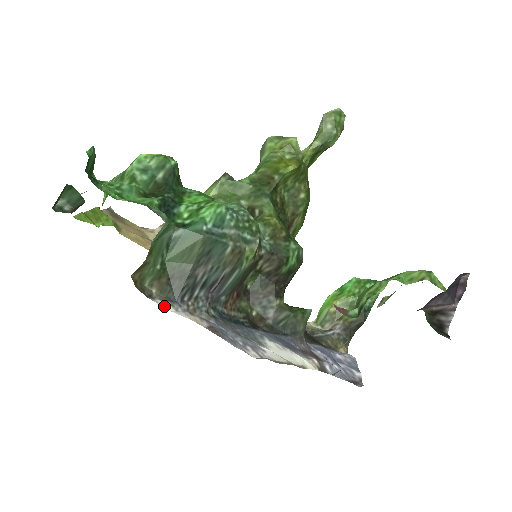
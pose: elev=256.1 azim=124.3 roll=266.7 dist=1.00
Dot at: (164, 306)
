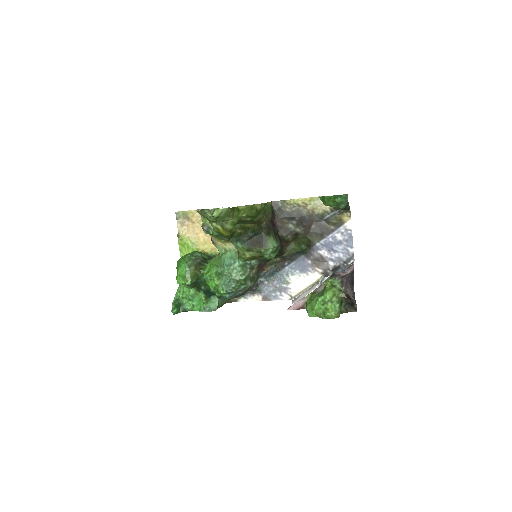
Dot at: (243, 301)
